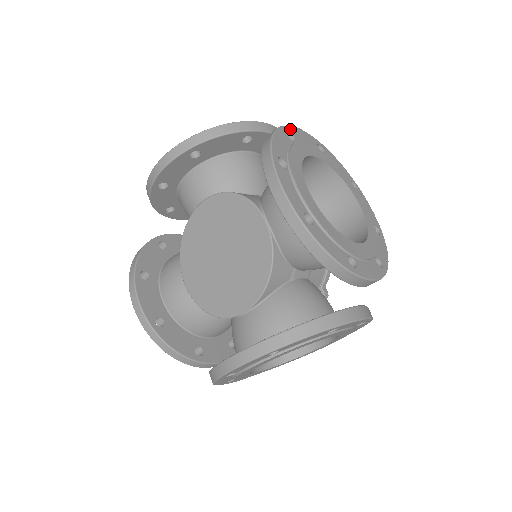
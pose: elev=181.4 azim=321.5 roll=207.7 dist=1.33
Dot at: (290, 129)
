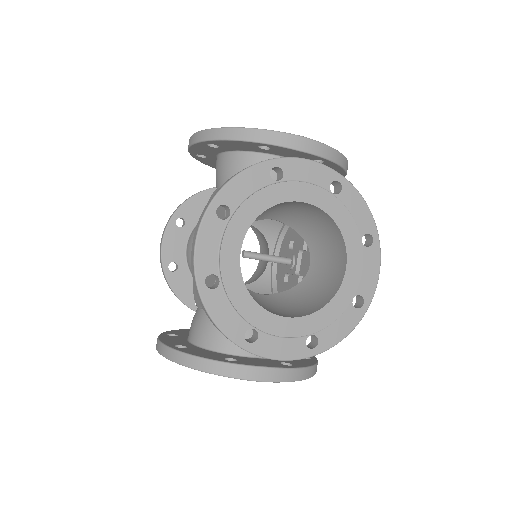
Dot at: (285, 163)
